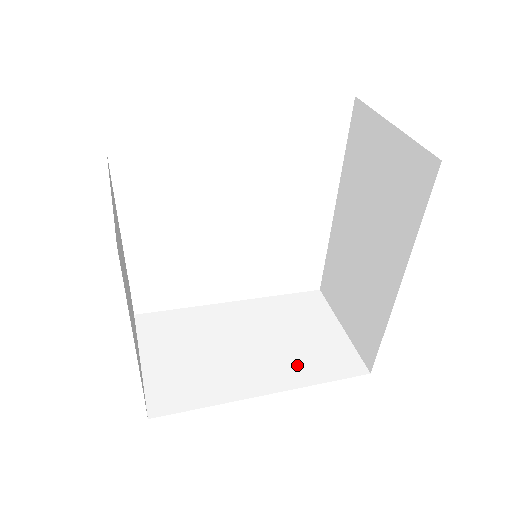
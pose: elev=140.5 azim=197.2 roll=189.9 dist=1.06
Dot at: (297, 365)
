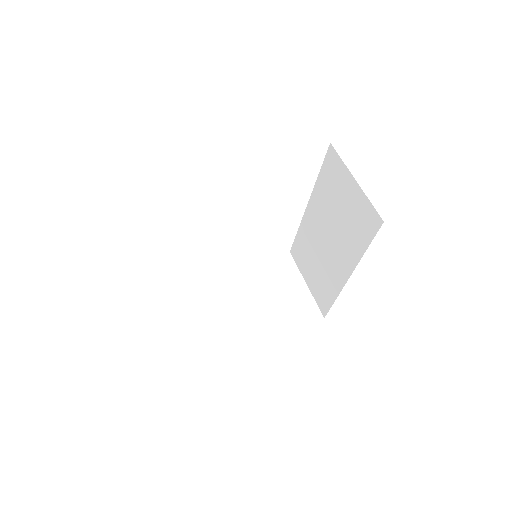
Dot at: (276, 315)
